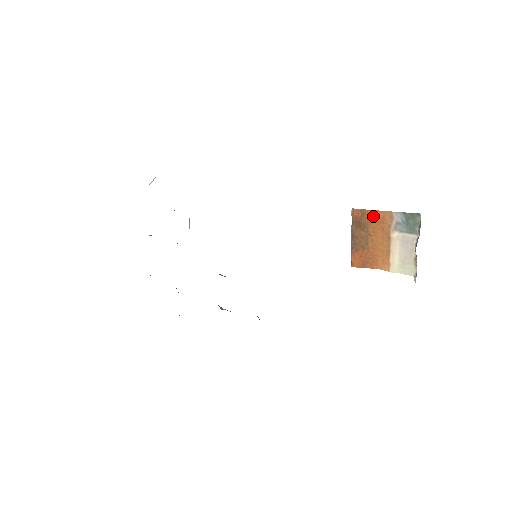
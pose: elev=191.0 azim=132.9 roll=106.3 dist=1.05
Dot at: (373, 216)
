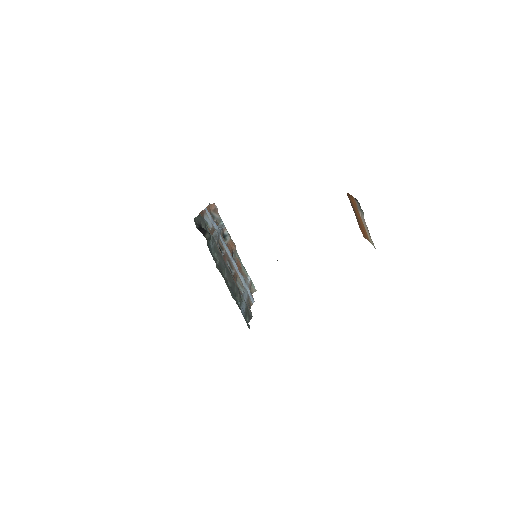
Dot at: (351, 199)
